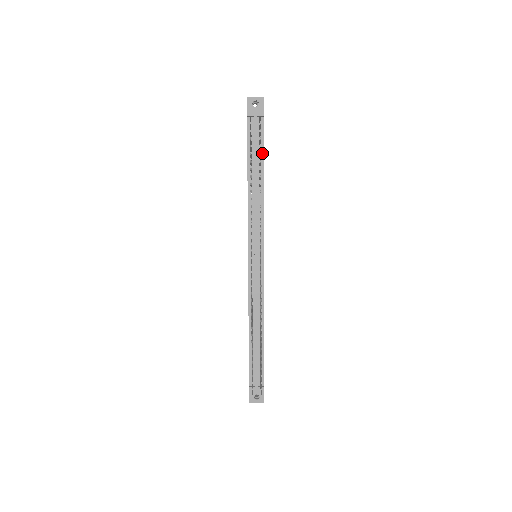
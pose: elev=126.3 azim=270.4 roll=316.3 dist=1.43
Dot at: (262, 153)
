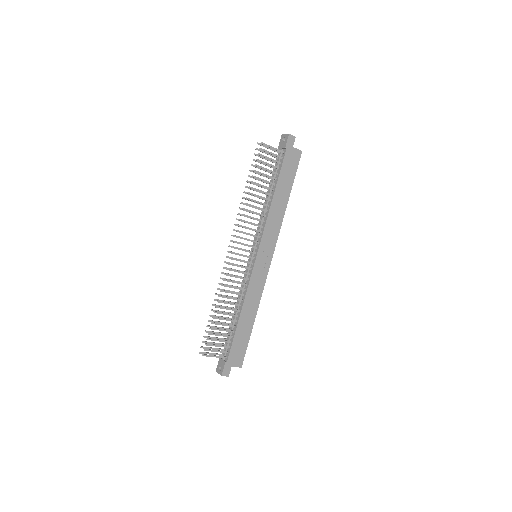
Dot at: (278, 176)
